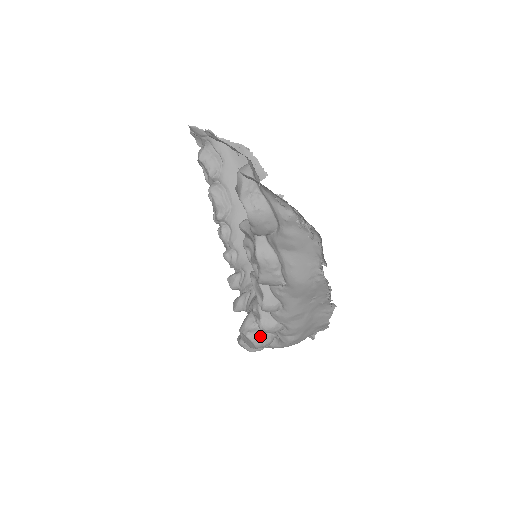
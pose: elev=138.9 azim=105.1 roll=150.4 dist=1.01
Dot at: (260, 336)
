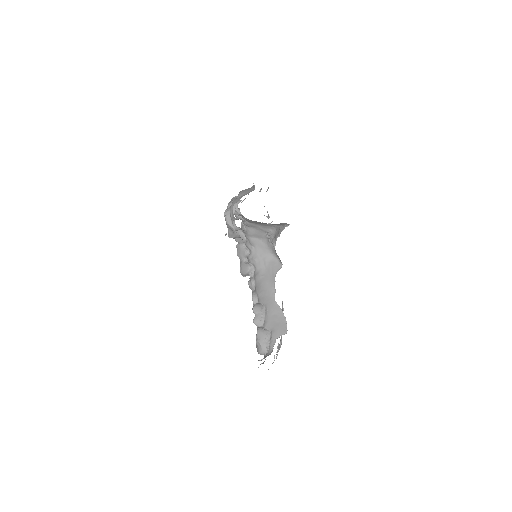
Dot at: occluded
